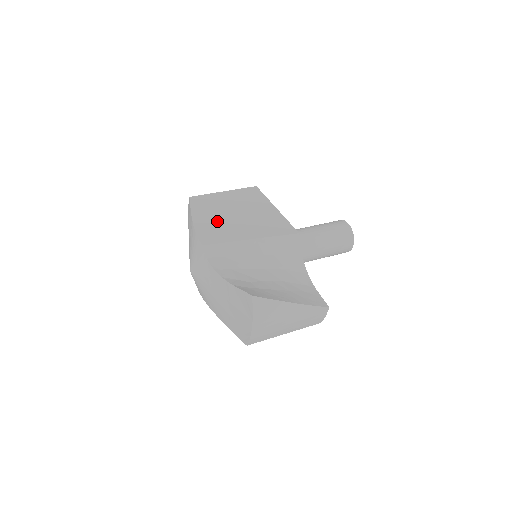
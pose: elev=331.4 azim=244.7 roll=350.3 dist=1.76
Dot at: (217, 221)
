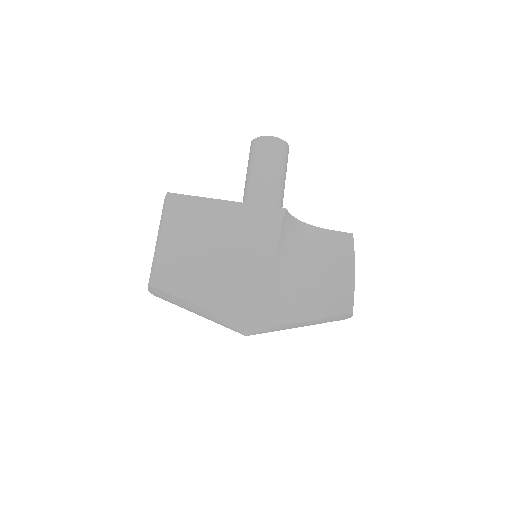
Dot at: (220, 281)
